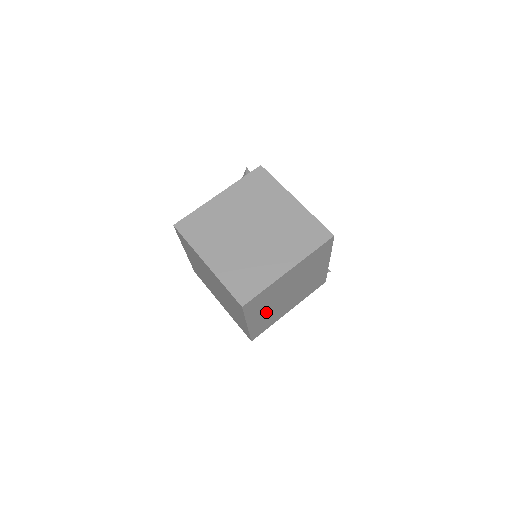
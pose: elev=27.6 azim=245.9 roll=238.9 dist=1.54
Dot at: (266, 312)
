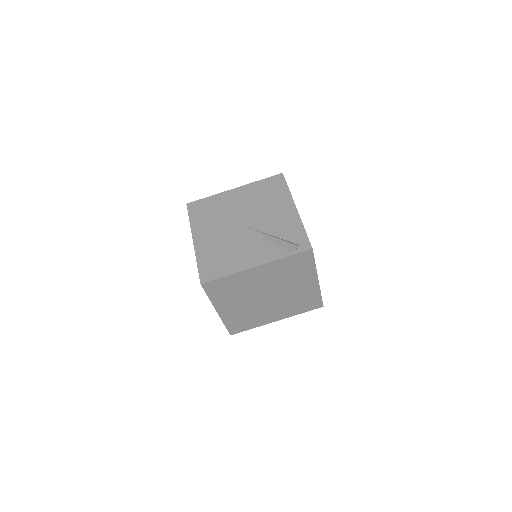
Dot at: occluded
